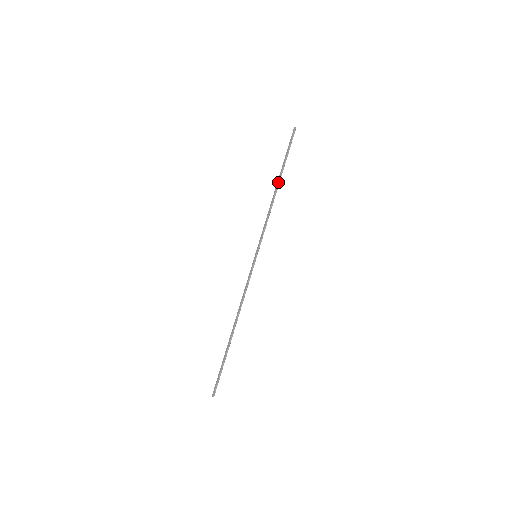
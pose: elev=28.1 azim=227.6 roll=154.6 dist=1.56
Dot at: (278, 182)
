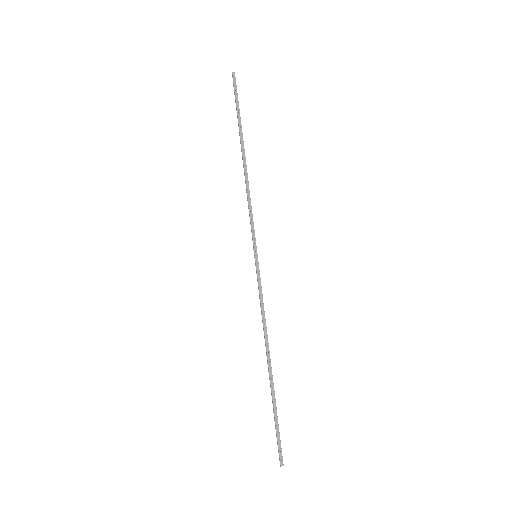
Dot at: (244, 149)
